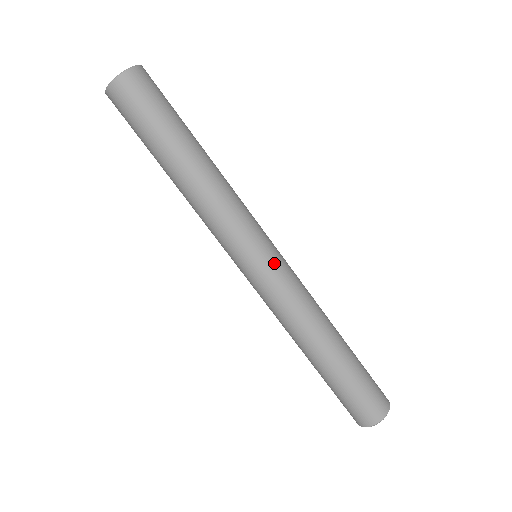
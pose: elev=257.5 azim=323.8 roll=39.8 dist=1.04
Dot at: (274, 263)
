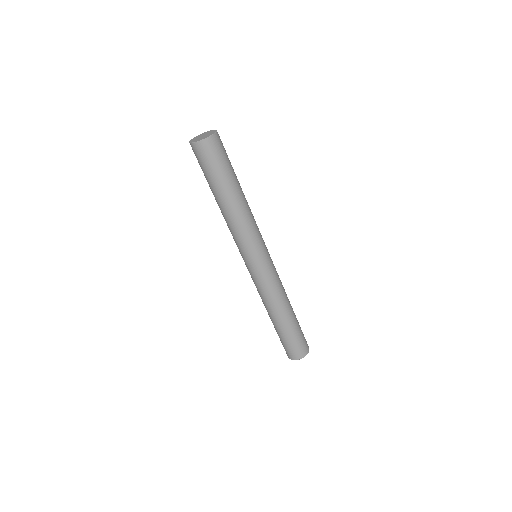
Dot at: (271, 259)
